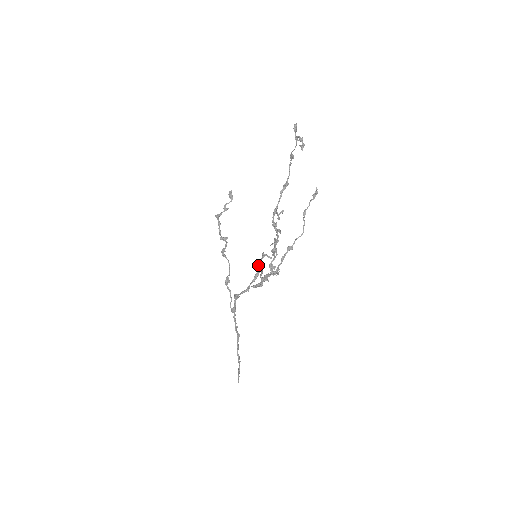
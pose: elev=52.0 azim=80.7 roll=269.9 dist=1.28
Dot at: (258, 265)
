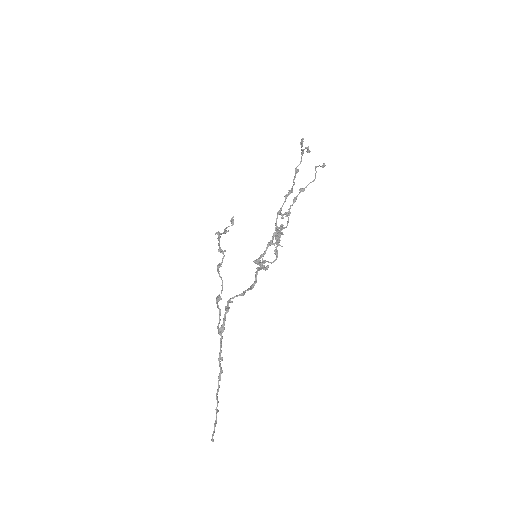
Dot at: (255, 276)
